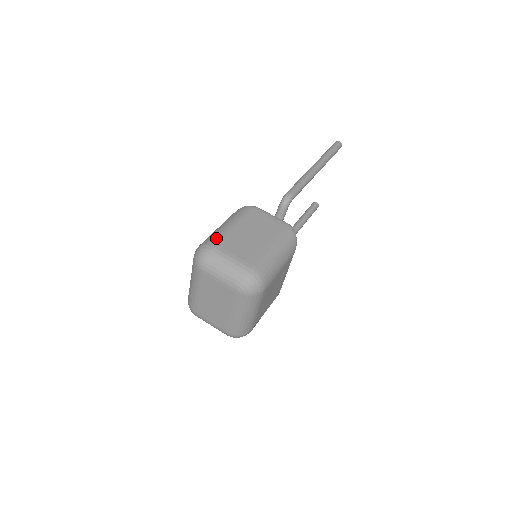
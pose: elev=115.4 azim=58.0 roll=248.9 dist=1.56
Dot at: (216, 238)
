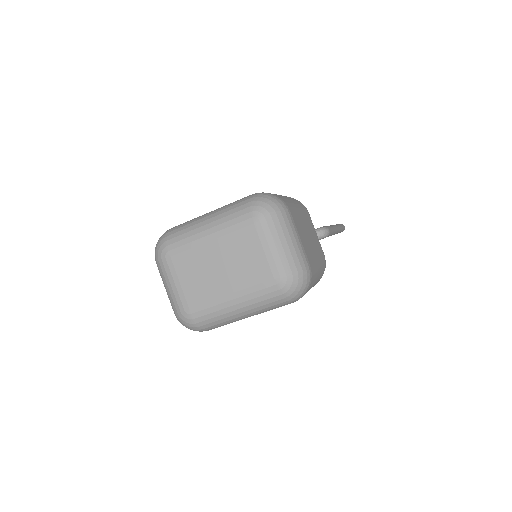
Dot at: (288, 203)
